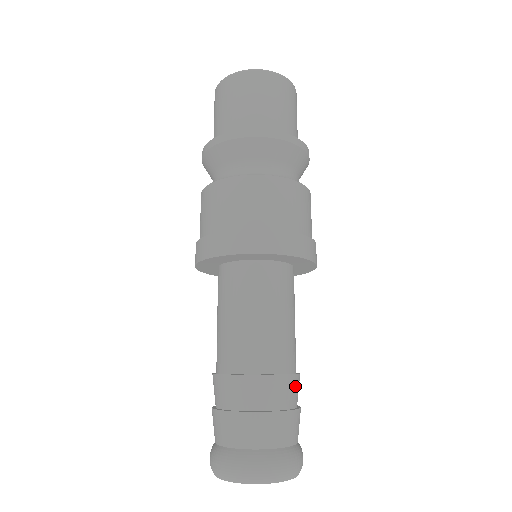
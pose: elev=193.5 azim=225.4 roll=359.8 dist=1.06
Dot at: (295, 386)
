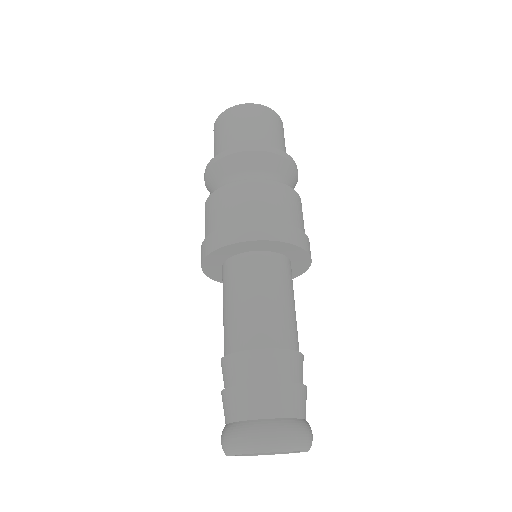
Dot at: occluded
